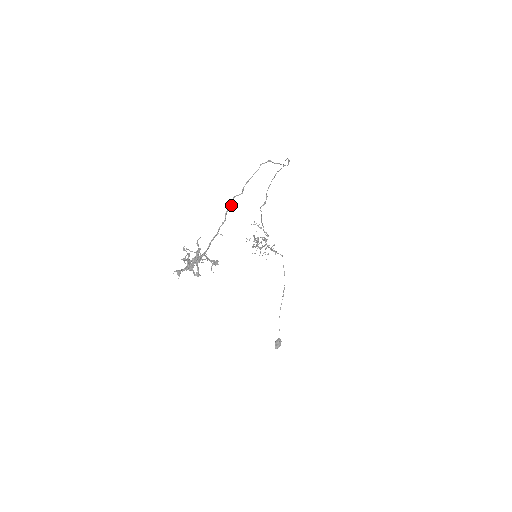
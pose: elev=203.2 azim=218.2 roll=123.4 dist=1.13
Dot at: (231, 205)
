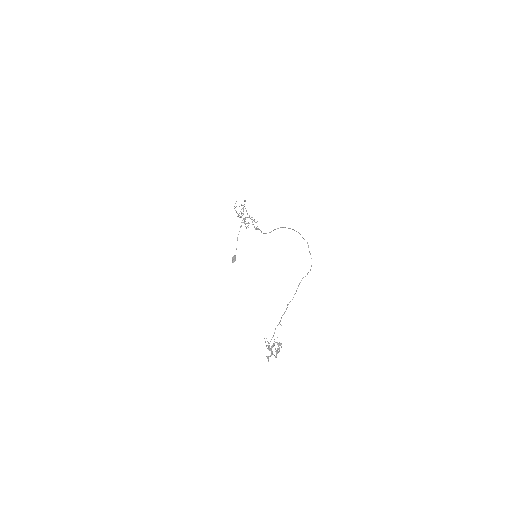
Dot at: (287, 307)
